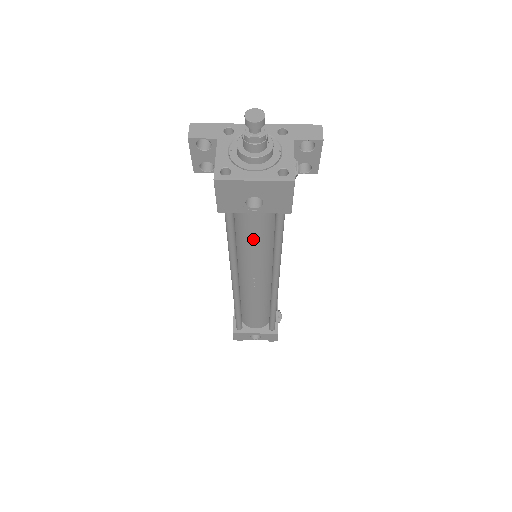
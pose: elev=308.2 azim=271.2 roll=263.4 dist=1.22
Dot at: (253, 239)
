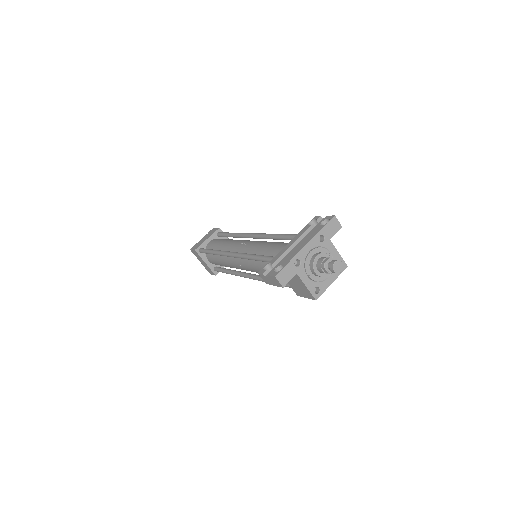
Dot at: occluded
